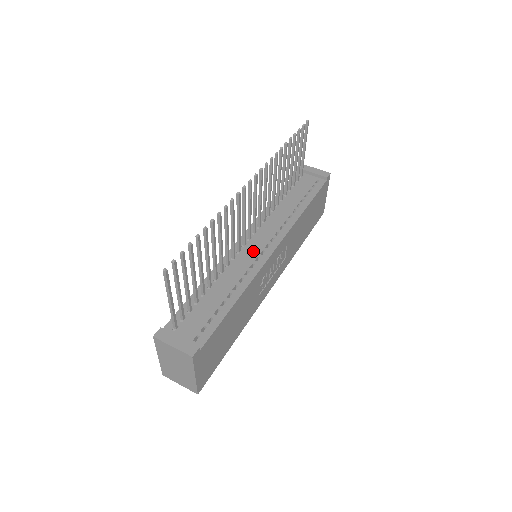
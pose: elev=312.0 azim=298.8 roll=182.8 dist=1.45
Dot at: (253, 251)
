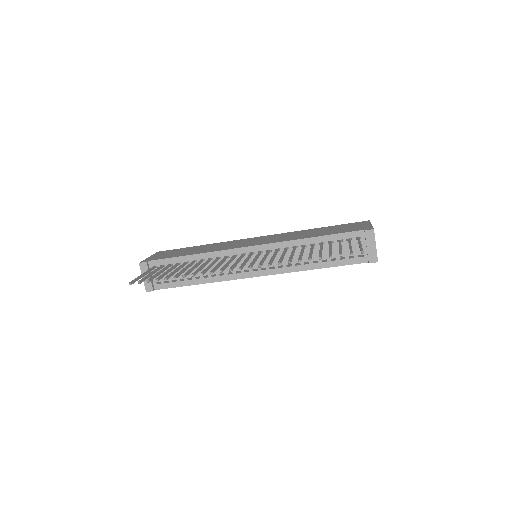
Dot at: occluded
